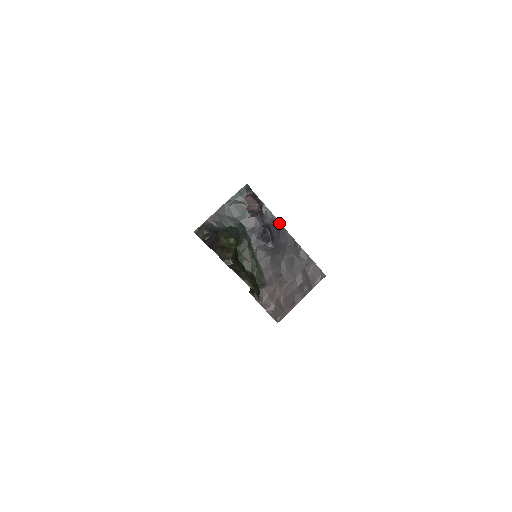
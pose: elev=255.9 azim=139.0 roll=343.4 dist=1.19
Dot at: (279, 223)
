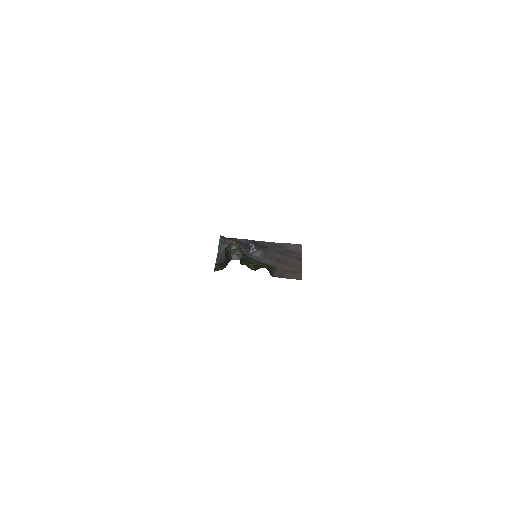
Dot at: (253, 241)
